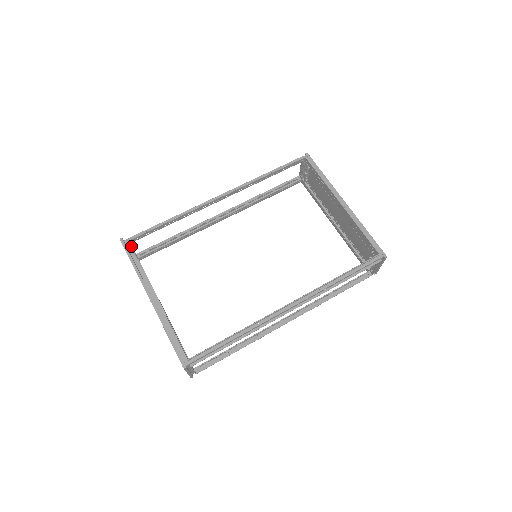
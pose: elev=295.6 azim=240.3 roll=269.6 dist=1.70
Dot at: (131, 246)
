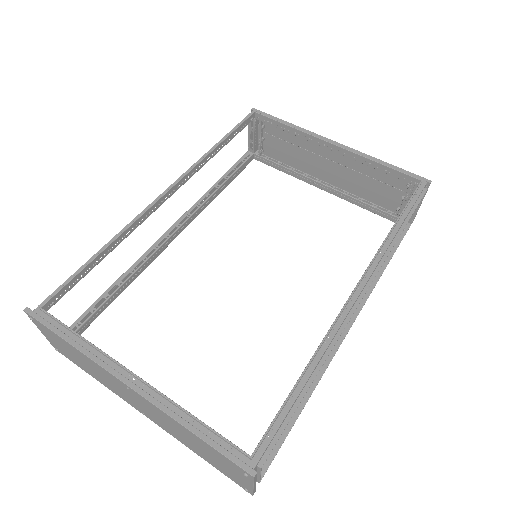
Dot at: occluded
